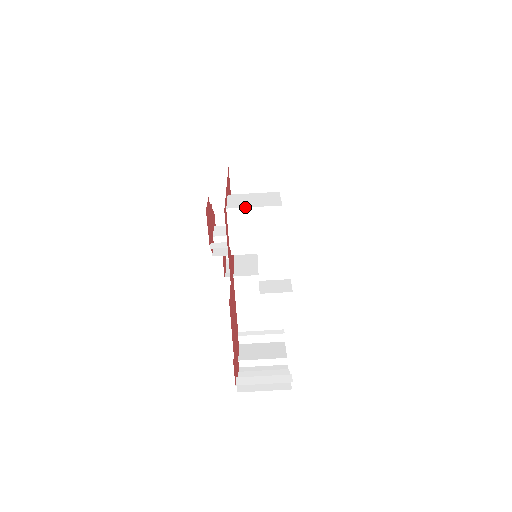
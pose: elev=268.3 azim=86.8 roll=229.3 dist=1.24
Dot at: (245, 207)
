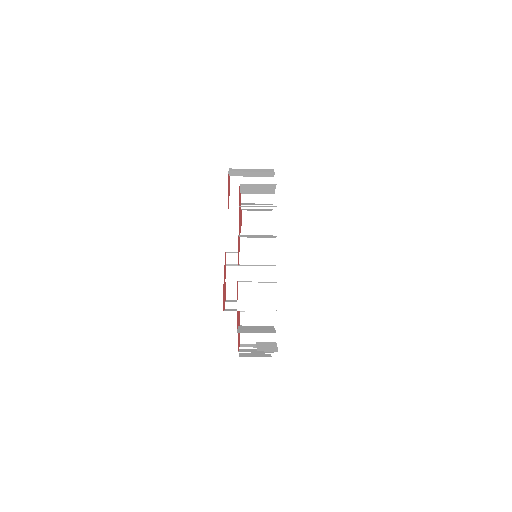
Dot at: occluded
